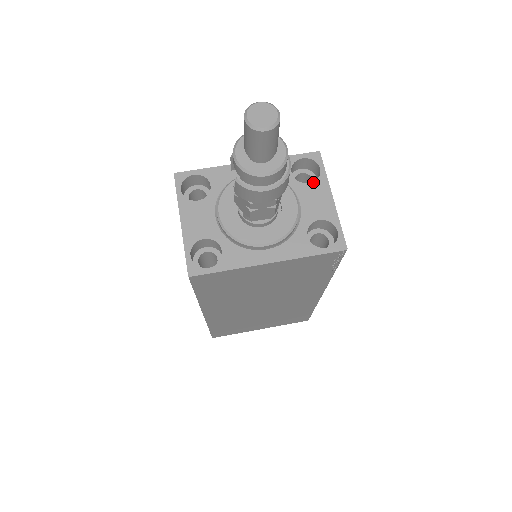
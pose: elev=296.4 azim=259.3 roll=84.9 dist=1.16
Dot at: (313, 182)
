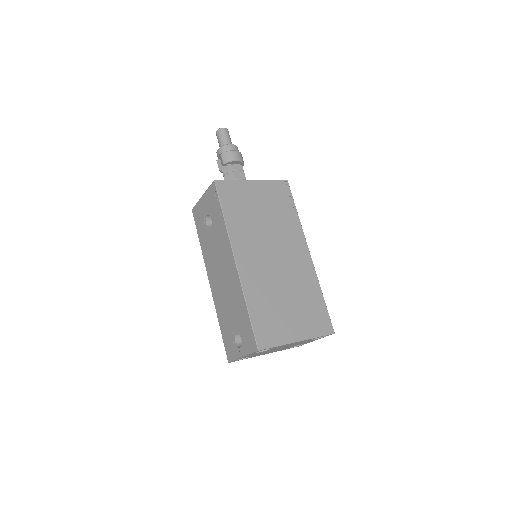
Dot at: occluded
